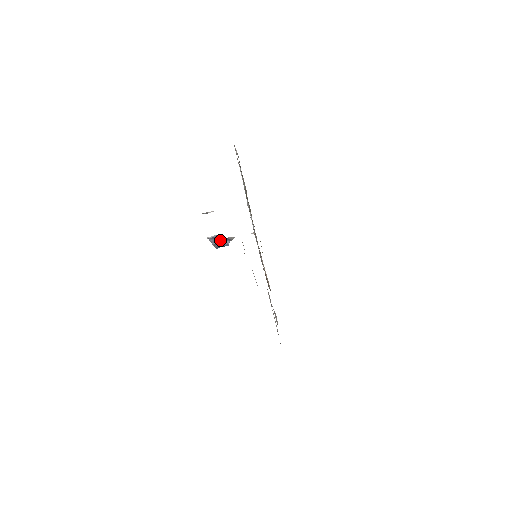
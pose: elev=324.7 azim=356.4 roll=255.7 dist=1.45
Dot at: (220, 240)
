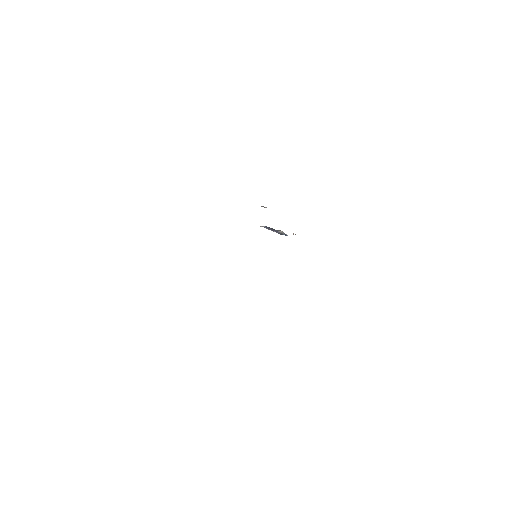
Dot at: (274, 230)
